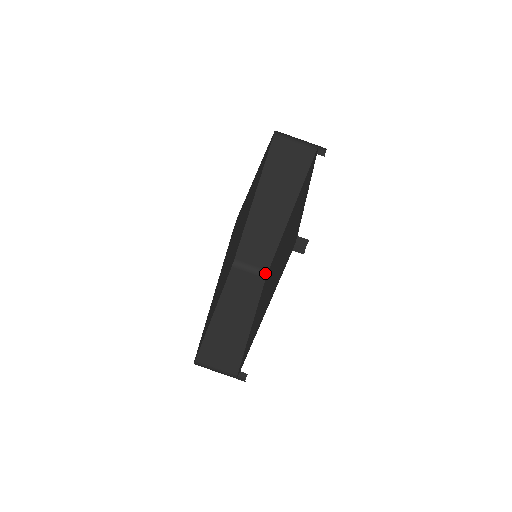
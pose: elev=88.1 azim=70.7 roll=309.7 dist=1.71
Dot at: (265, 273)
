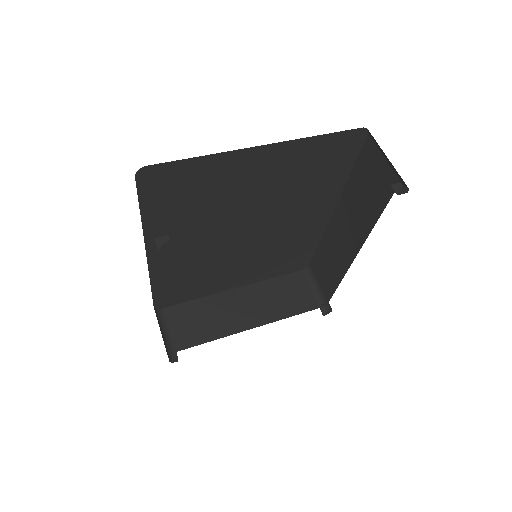
Dot at: (325, 302)
